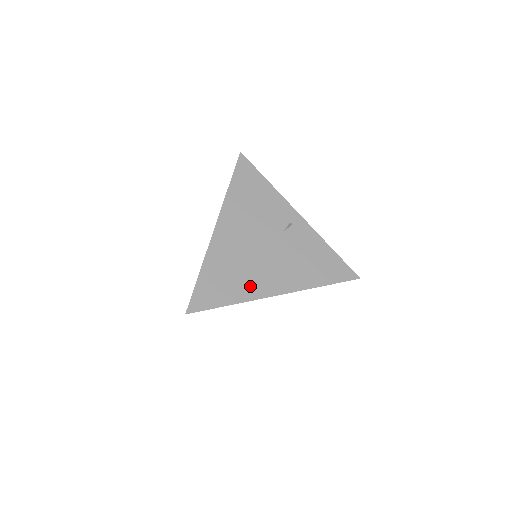
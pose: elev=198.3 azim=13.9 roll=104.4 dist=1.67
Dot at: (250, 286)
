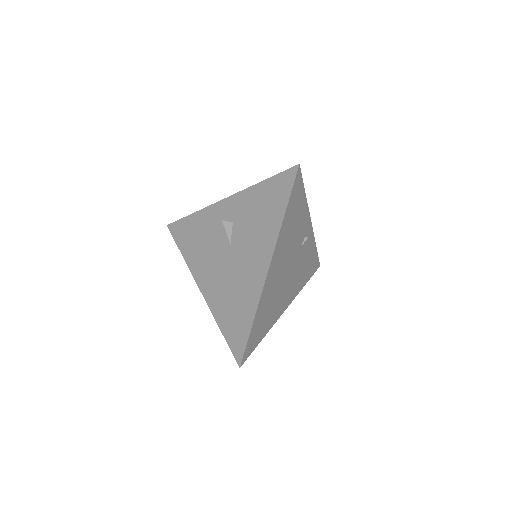
Dot at: (275, 313)
